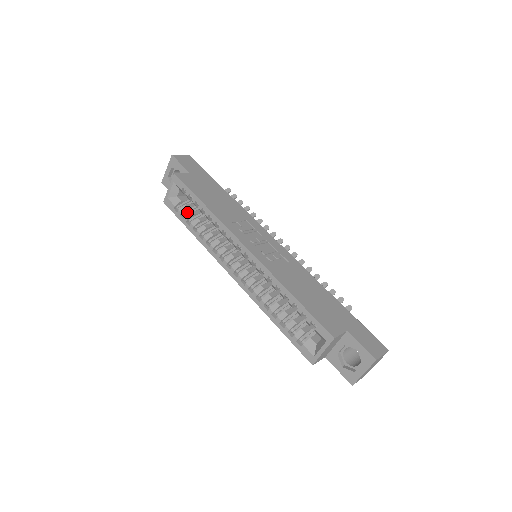
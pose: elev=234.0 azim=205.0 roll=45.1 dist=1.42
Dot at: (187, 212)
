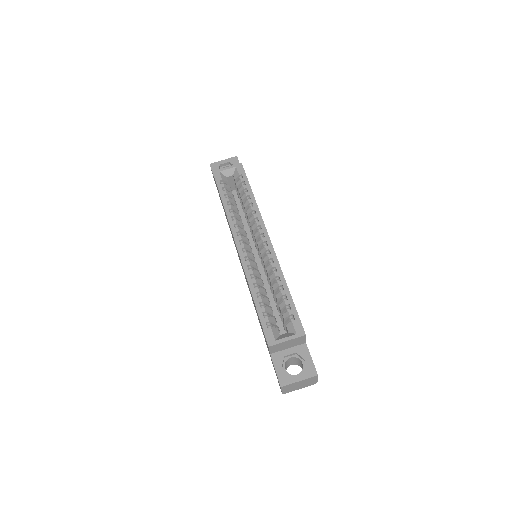
Dot at: (227, 191)
